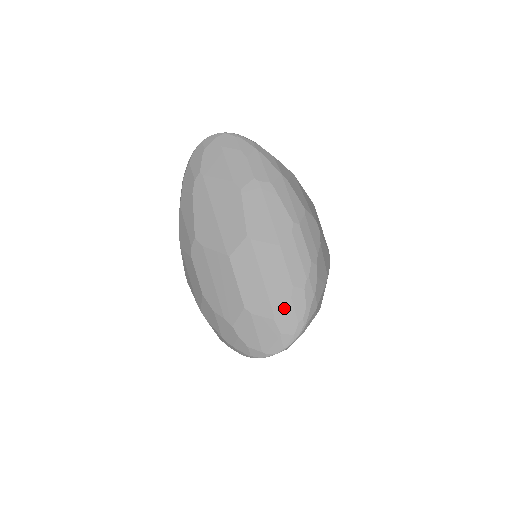
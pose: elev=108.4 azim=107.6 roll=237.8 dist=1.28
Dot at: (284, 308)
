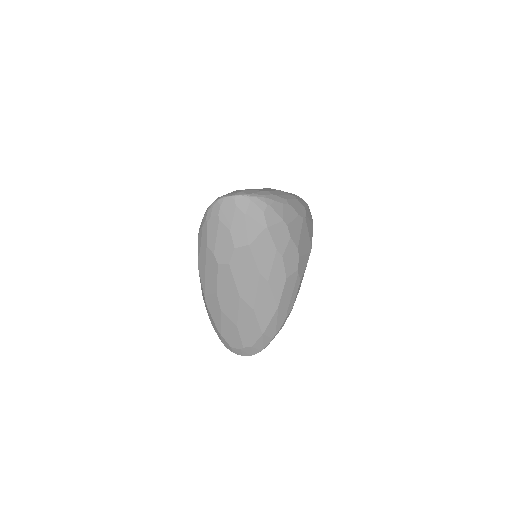
Dot at: (255, 190)
